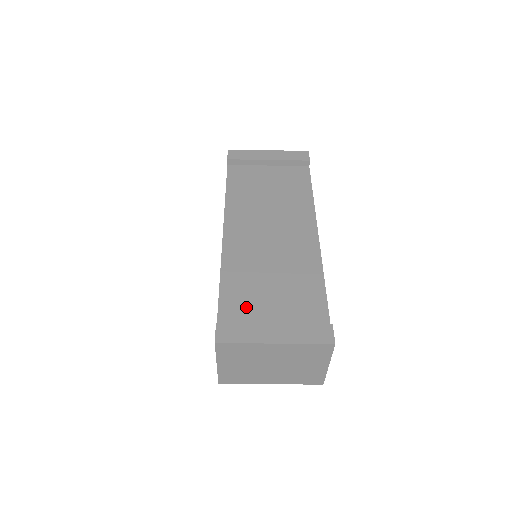
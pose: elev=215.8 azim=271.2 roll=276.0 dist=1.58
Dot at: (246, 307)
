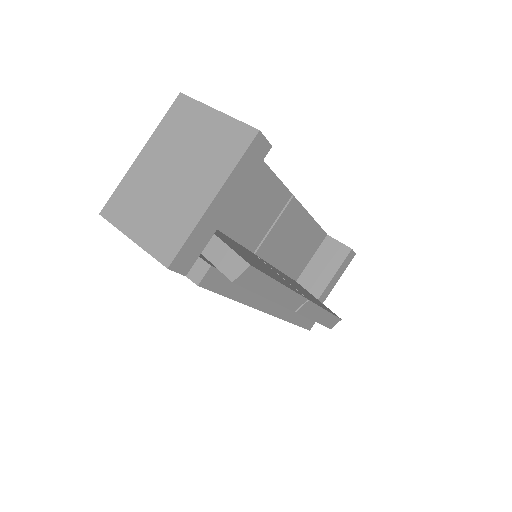
Dot at: occluded
